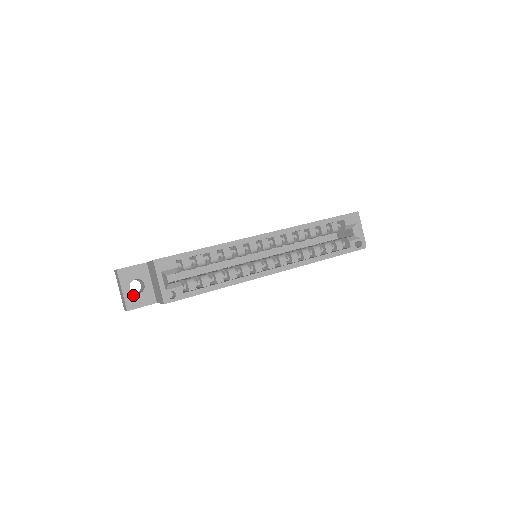
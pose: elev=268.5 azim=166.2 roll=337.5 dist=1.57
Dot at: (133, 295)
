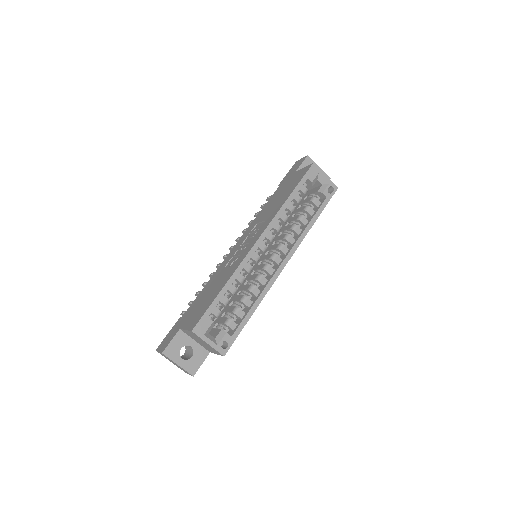
Dot at: (189, 361)
